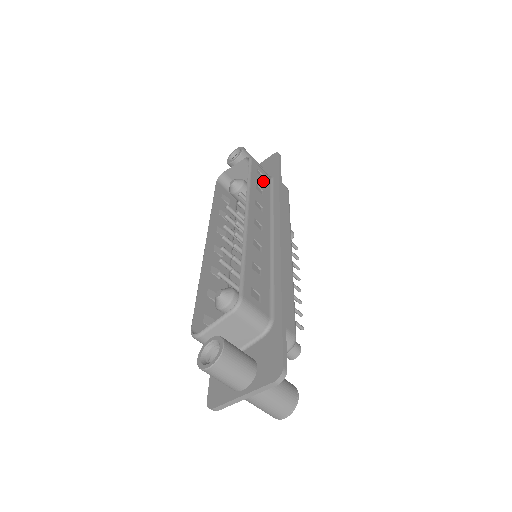
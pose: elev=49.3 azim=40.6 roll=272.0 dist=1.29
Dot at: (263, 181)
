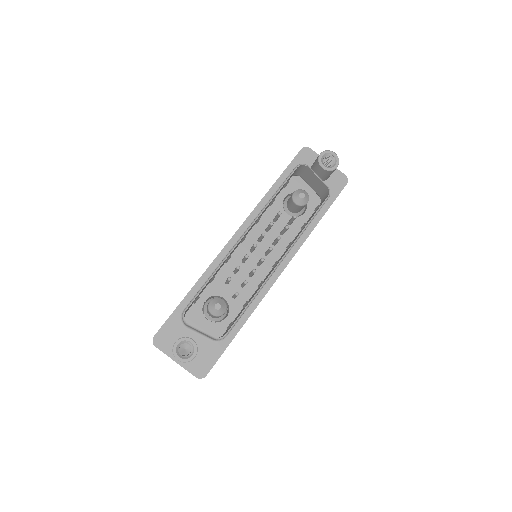
Dot at: occluded
